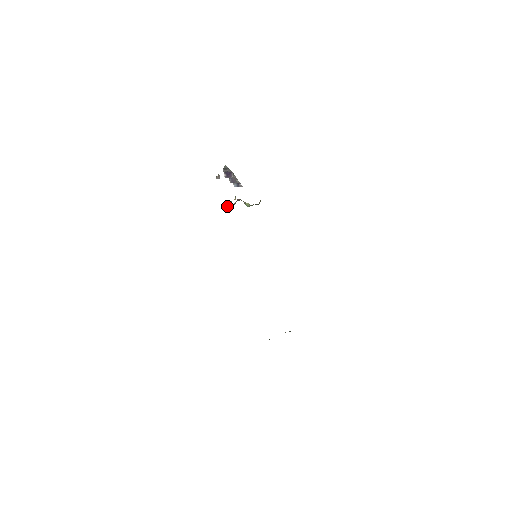
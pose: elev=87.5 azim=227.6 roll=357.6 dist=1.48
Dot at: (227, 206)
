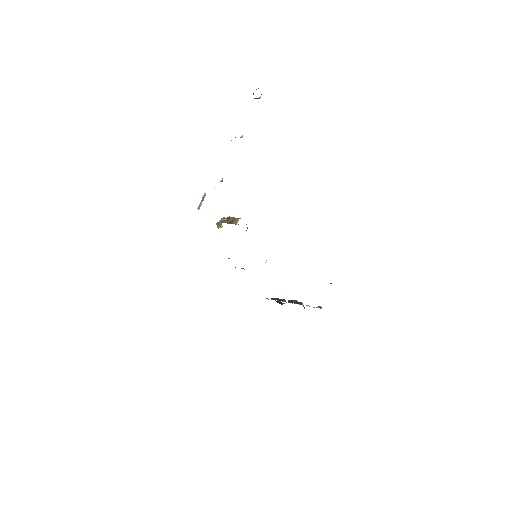
Dot at: (217, 226)
